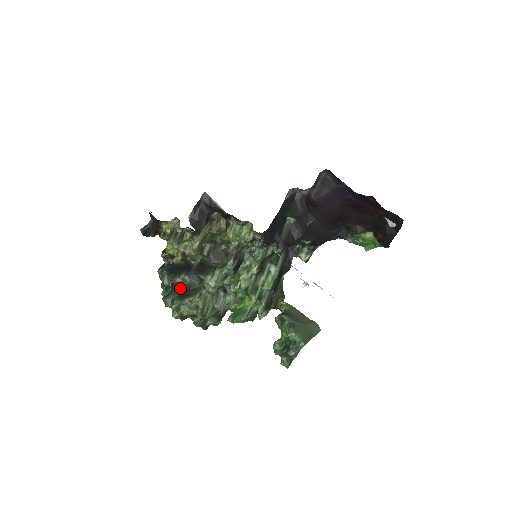
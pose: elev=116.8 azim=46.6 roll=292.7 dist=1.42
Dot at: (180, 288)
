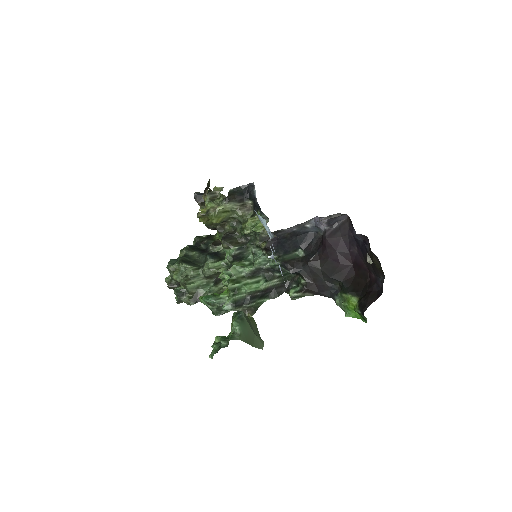
Dot at: (187, 258)
